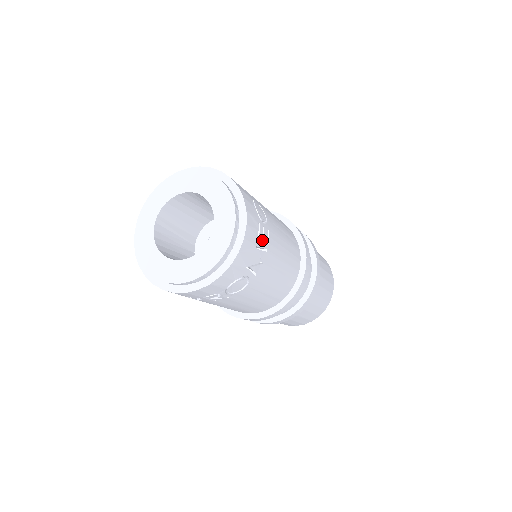
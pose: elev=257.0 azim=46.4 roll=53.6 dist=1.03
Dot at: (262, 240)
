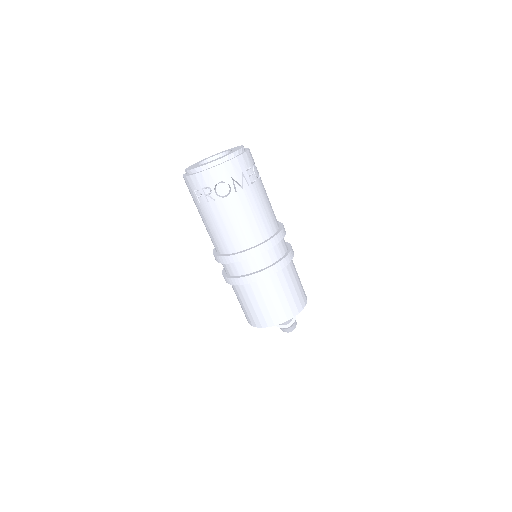
Dot at: (248, 176)
